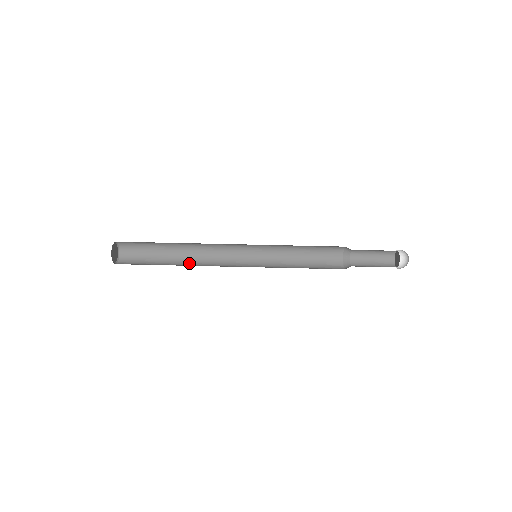
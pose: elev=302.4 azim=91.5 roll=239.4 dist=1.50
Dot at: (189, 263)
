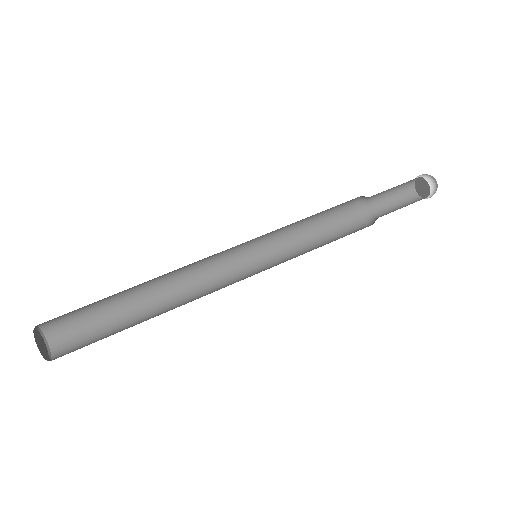
Dot at: (164, 307)
